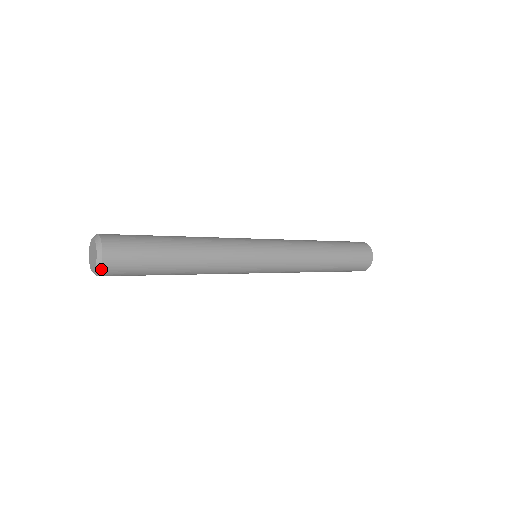
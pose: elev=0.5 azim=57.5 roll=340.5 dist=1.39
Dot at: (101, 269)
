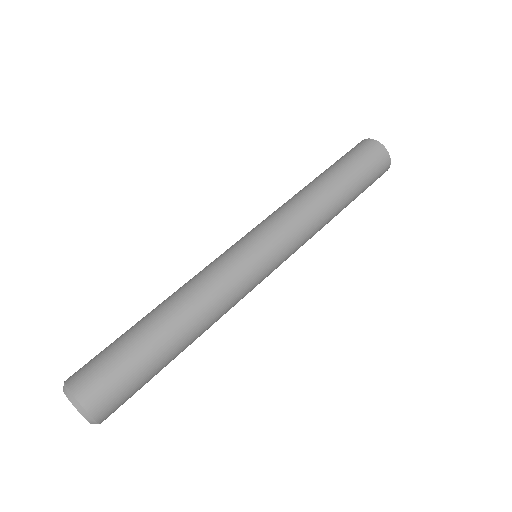
Dot at: (95, 420)
